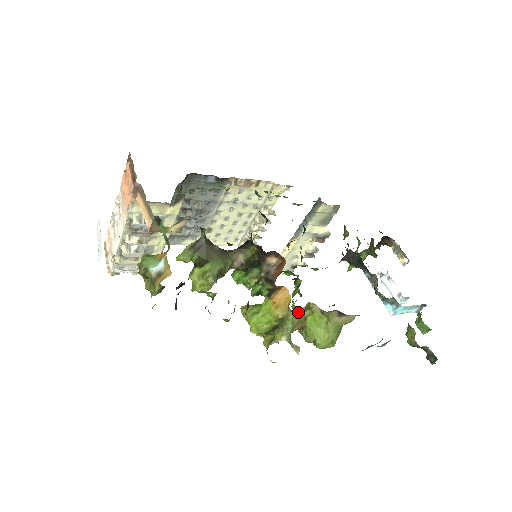
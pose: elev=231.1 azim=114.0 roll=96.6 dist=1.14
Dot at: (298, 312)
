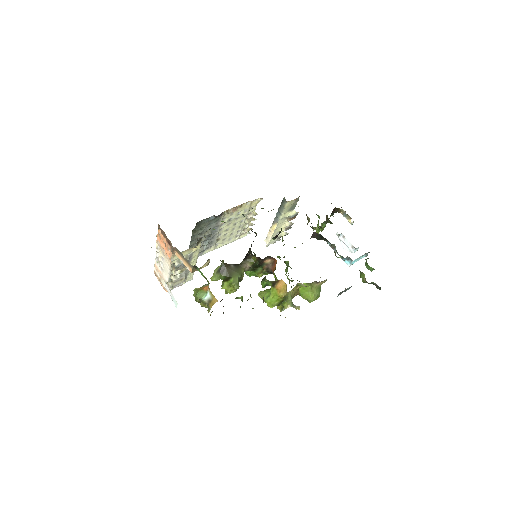
Dot at: (293, 289)
